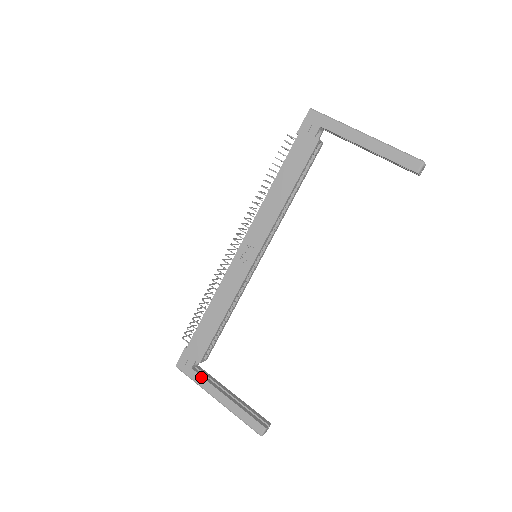
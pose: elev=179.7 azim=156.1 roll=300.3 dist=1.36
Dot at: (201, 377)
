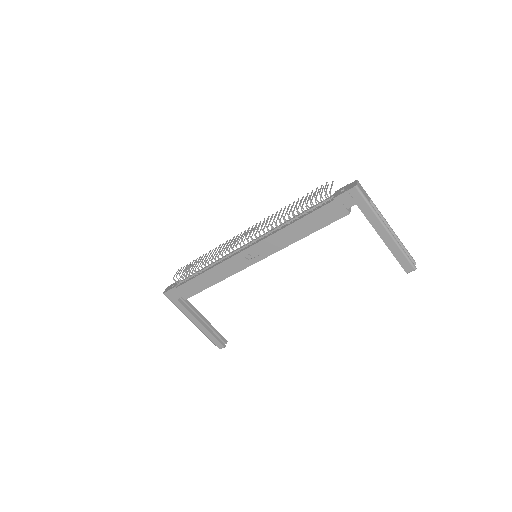
Dot at: (184, 307)
